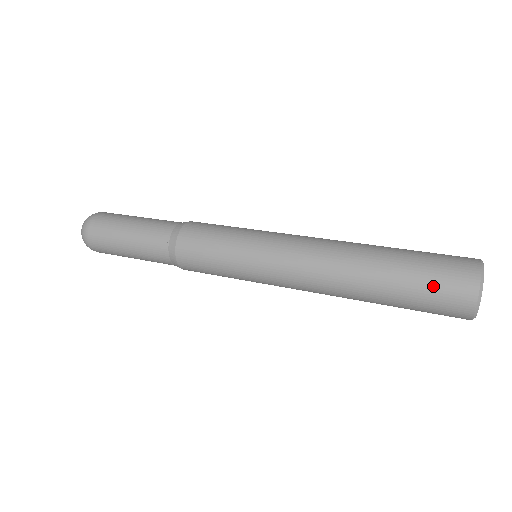
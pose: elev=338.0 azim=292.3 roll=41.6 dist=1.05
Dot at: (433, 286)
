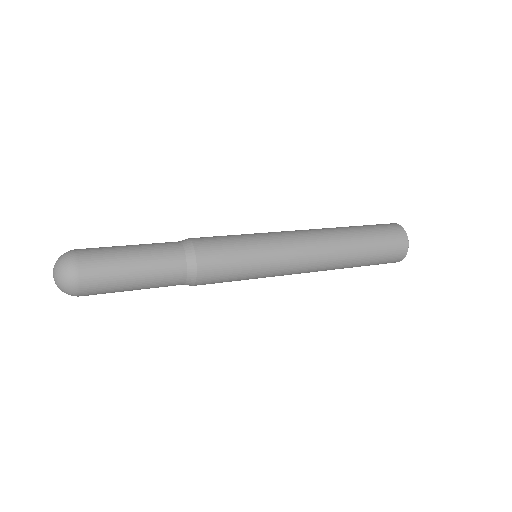
Dot at: (384, 260)
